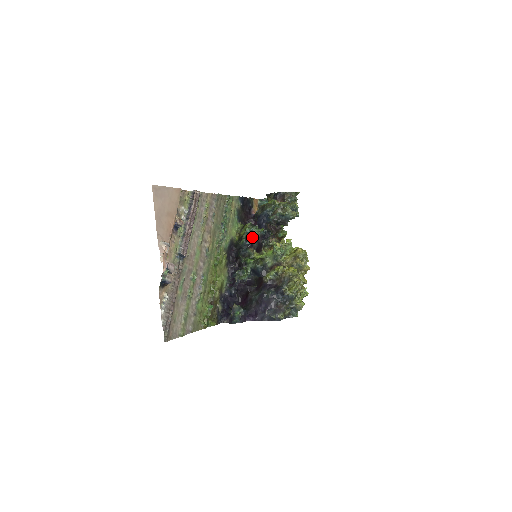
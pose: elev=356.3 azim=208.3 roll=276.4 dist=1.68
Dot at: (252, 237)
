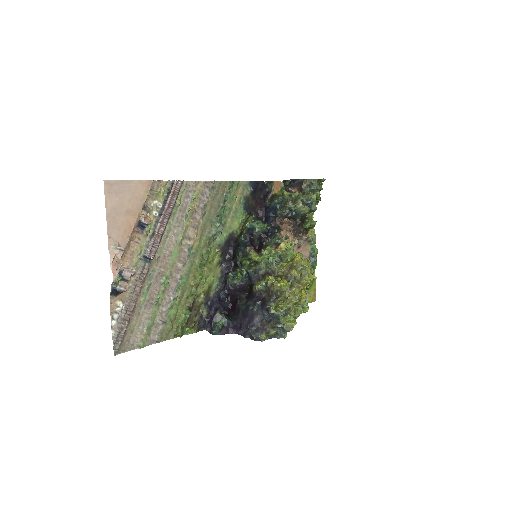
Dot at: (253, 234)
